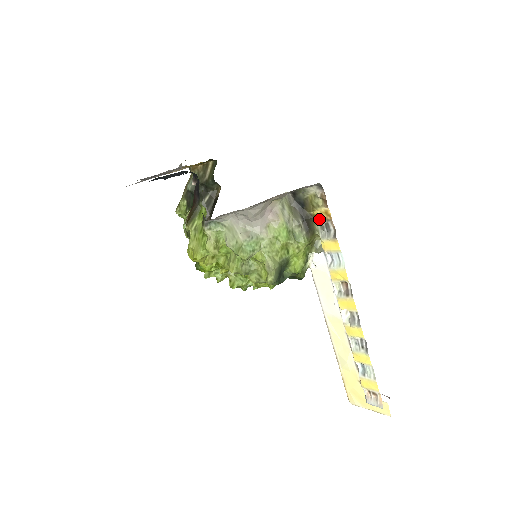
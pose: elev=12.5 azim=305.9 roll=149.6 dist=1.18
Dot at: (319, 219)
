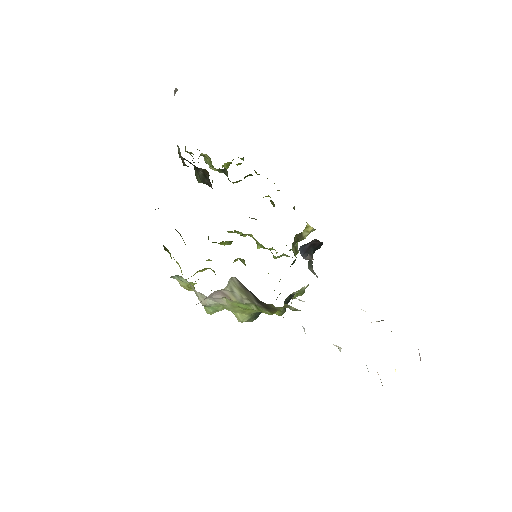
Dot at: occluded
